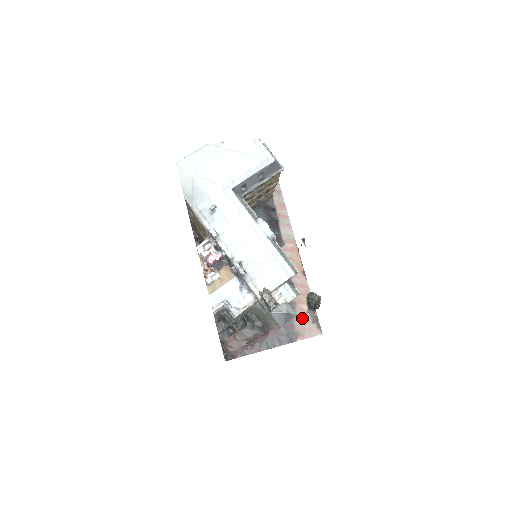
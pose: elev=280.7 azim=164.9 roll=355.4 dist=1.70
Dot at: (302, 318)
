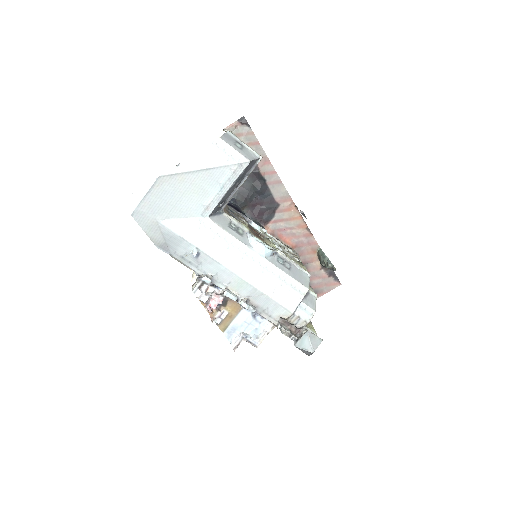
Dot at: (317, 276)
